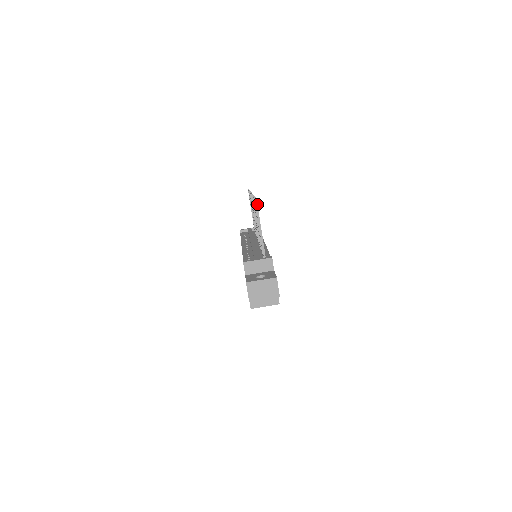
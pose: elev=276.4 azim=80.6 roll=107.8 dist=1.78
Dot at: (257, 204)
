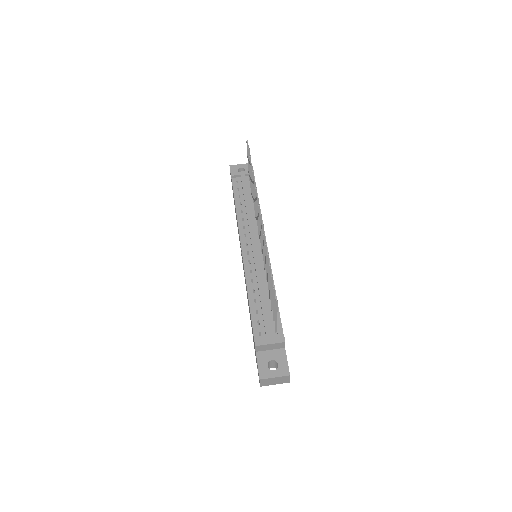
Dot at: (277, 304)
